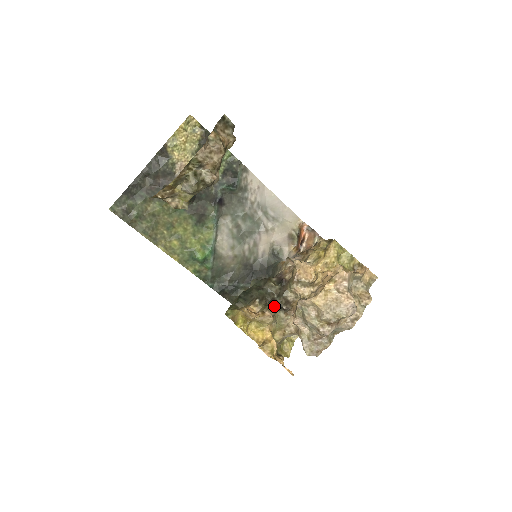
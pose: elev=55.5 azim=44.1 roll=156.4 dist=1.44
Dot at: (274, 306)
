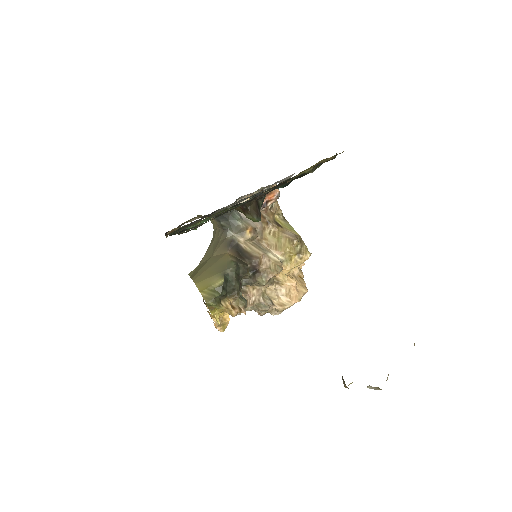
Dot at: occluded
